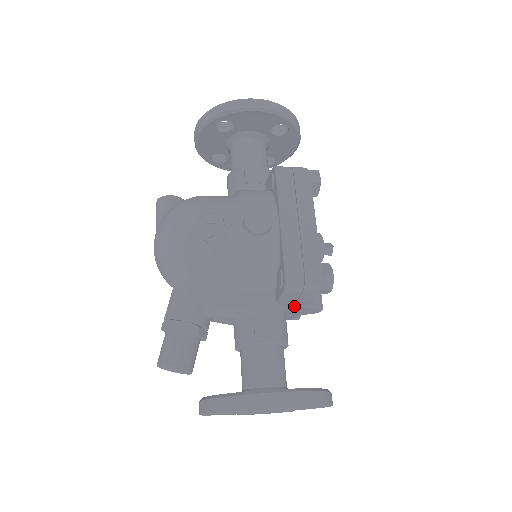
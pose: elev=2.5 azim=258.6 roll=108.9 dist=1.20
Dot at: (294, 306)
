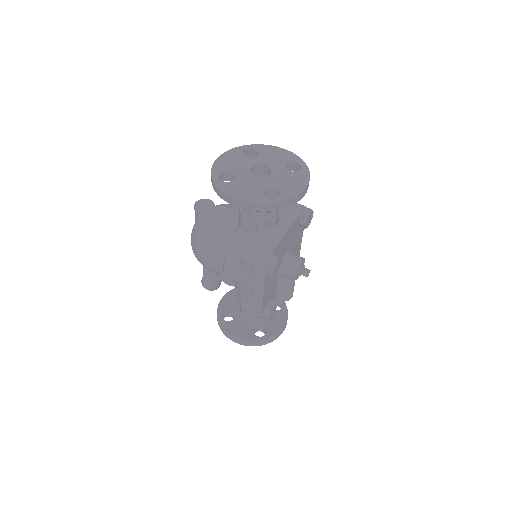
Dot at: occluded
